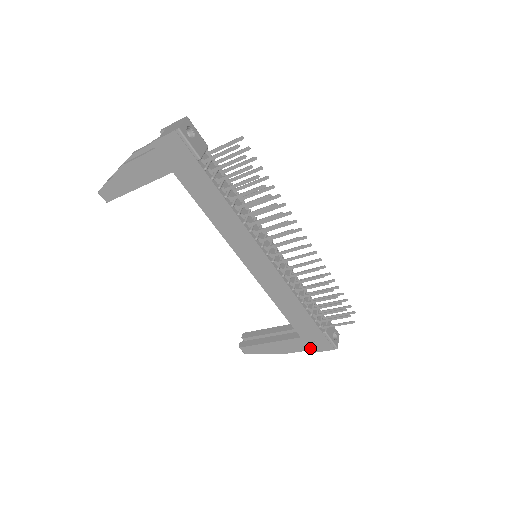
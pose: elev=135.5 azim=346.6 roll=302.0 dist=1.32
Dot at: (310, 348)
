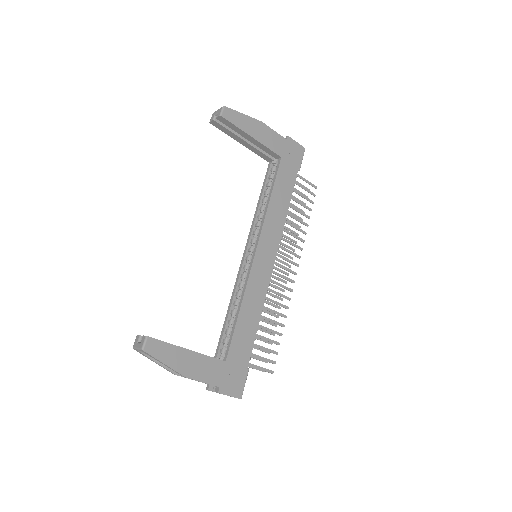
Dot at: (220, 383)
